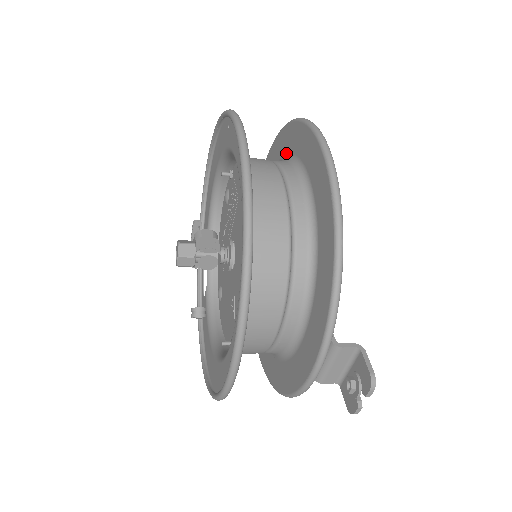
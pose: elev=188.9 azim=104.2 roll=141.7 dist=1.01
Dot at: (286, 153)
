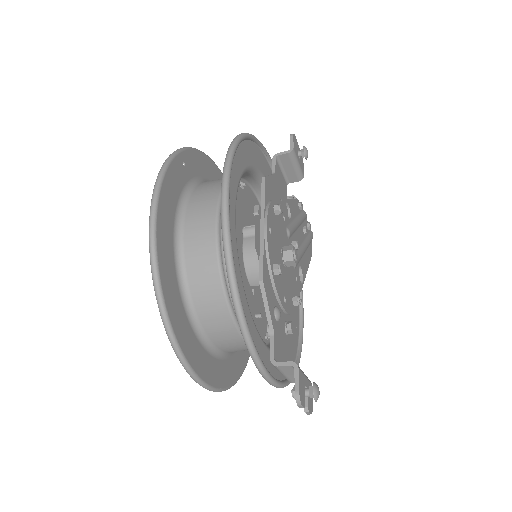
Dot at: (244, 166)
